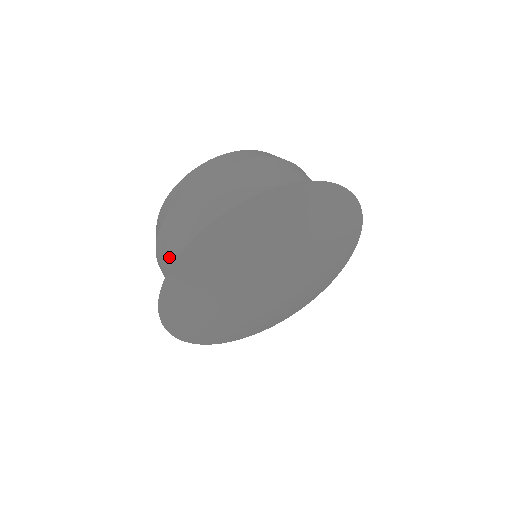
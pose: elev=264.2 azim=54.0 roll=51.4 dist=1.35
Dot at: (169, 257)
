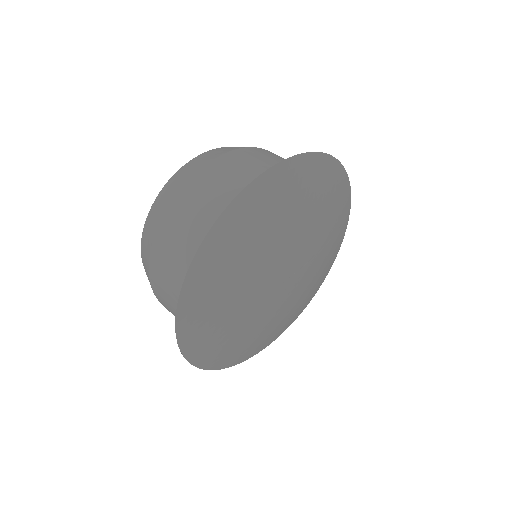
Dot at: (189, 228)
